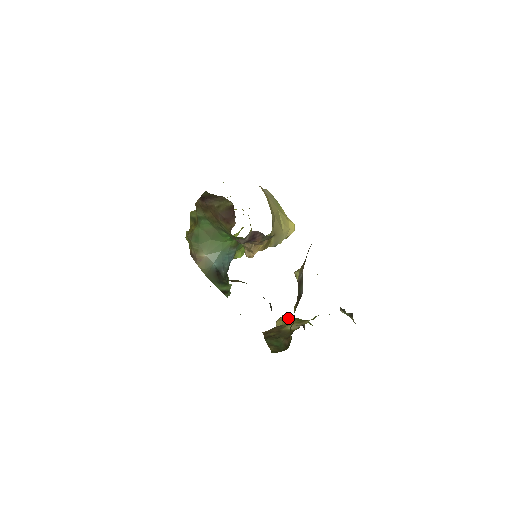
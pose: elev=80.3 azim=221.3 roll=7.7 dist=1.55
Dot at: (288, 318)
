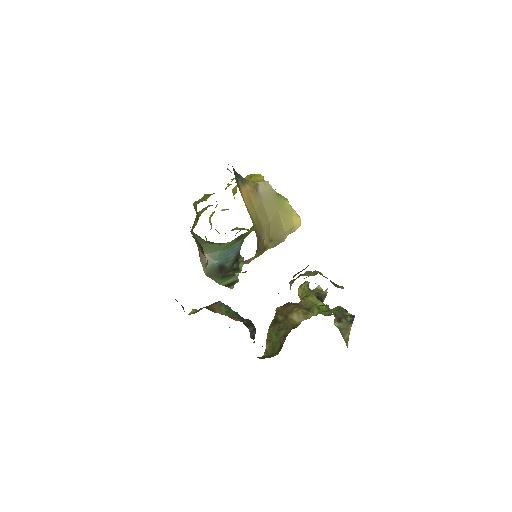
Dot at: (307, 290)
